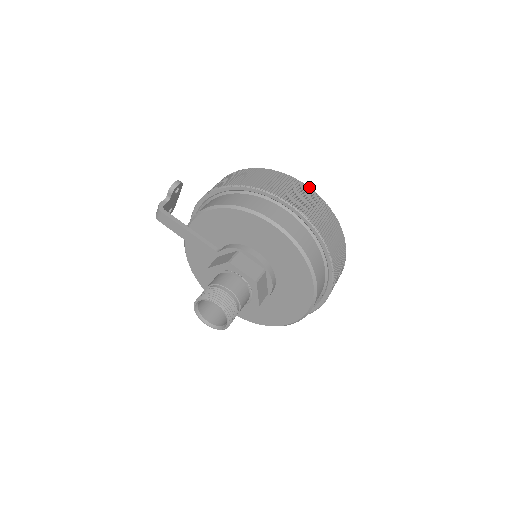
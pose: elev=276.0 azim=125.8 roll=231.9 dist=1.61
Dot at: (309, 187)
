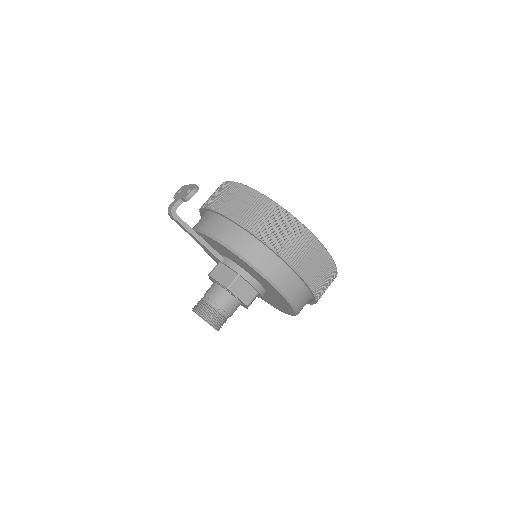
Dot at: (320, 242)
